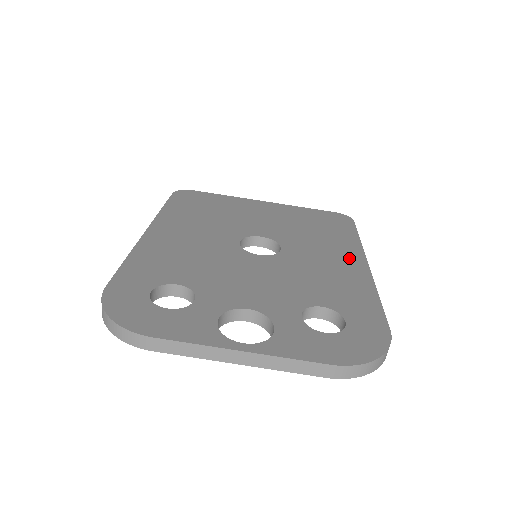
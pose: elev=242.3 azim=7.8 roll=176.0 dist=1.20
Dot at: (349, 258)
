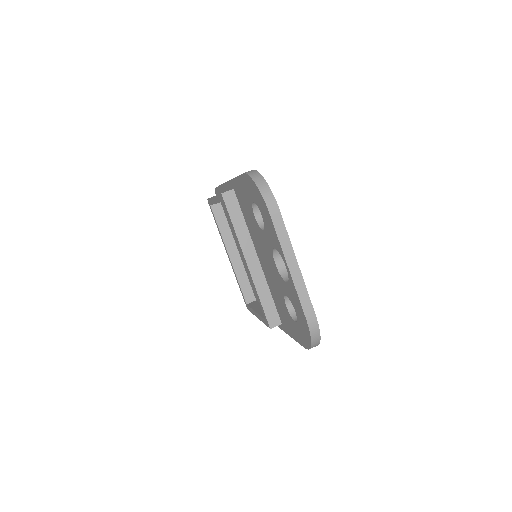
Dot at: occluded
